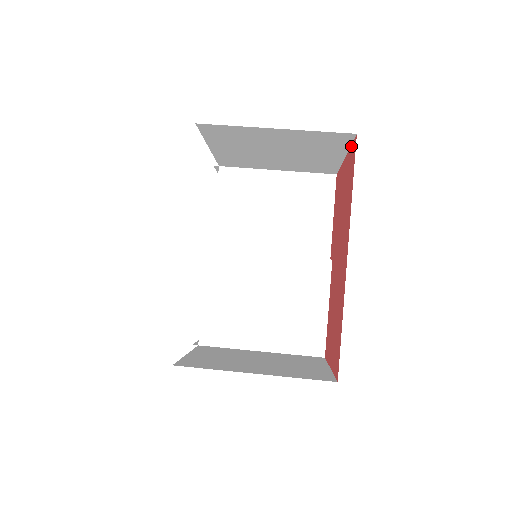
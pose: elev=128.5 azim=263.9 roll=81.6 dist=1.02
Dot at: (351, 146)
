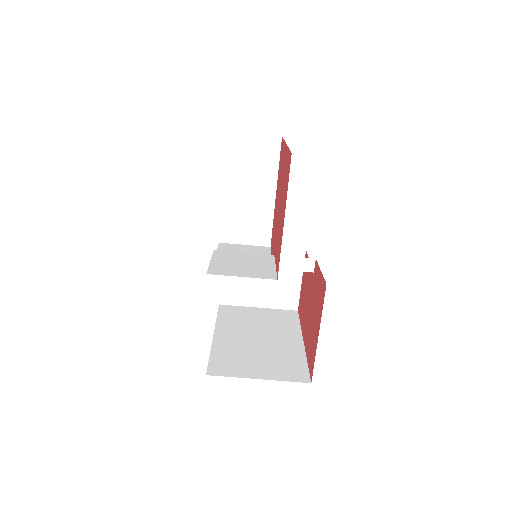
Dot at: occluded
